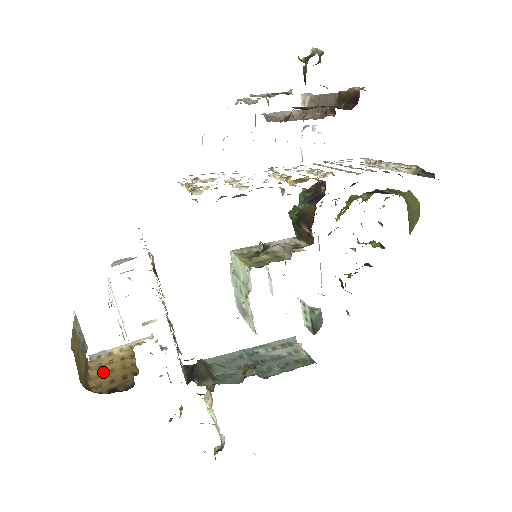
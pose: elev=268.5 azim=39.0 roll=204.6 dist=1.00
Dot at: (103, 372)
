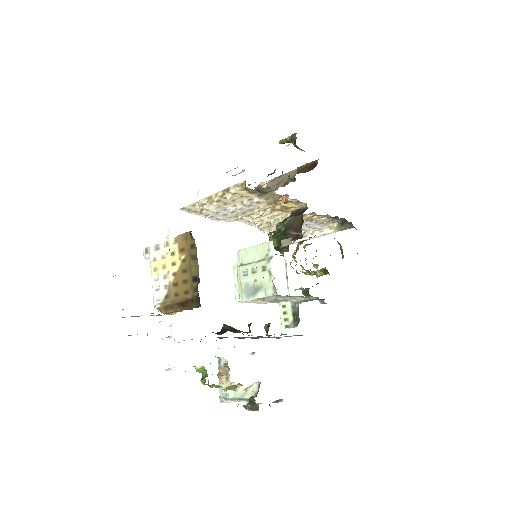
Dot at: occluded
